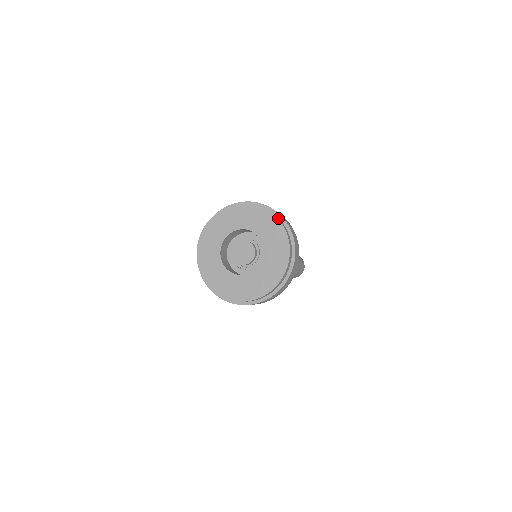
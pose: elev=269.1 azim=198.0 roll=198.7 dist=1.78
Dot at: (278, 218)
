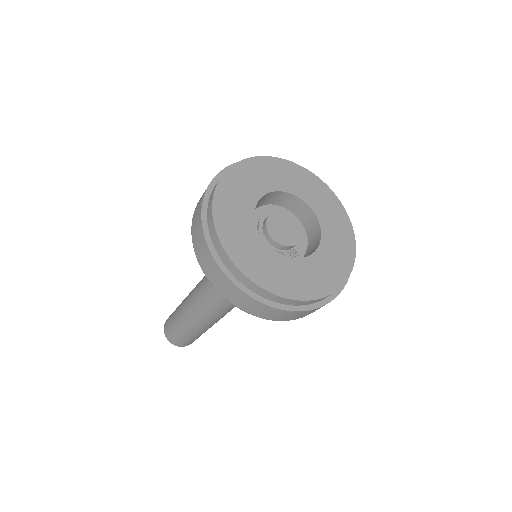
Dot at: (280, 162)
